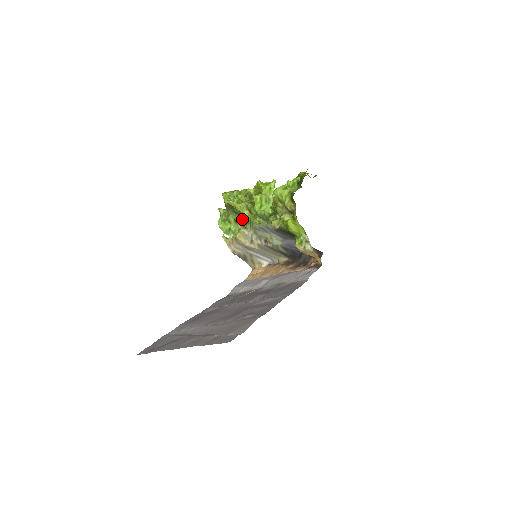
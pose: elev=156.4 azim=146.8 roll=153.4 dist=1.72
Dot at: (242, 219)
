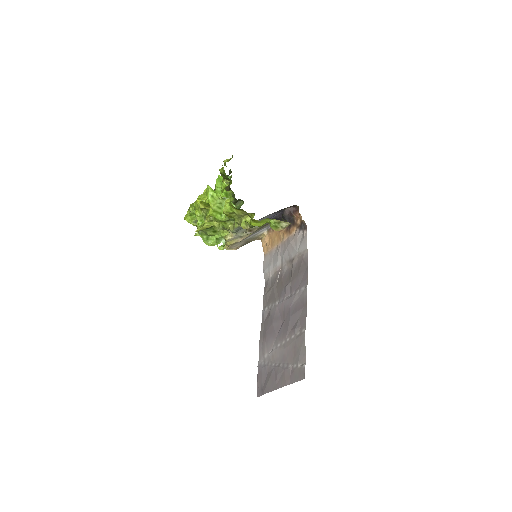
Dot at: (218, 230)
